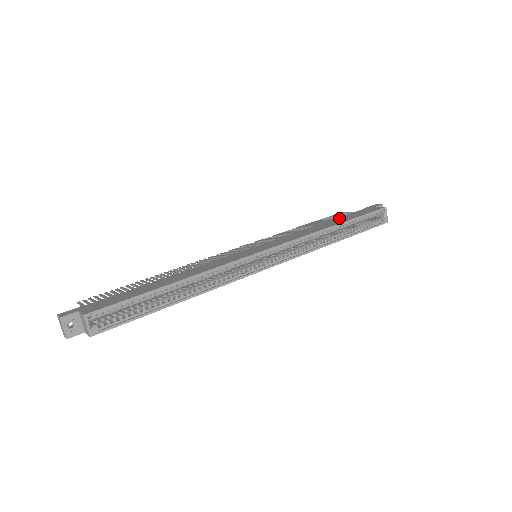
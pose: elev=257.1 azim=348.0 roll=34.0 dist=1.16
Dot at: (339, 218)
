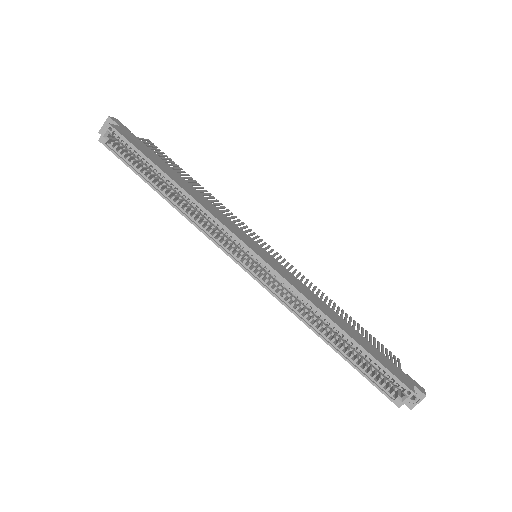
Dot at: (365, 339)
